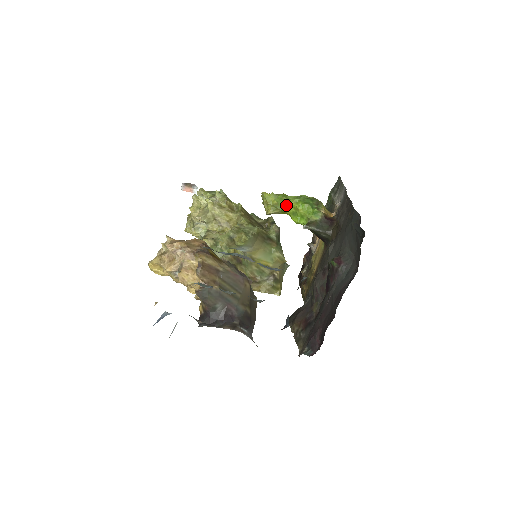
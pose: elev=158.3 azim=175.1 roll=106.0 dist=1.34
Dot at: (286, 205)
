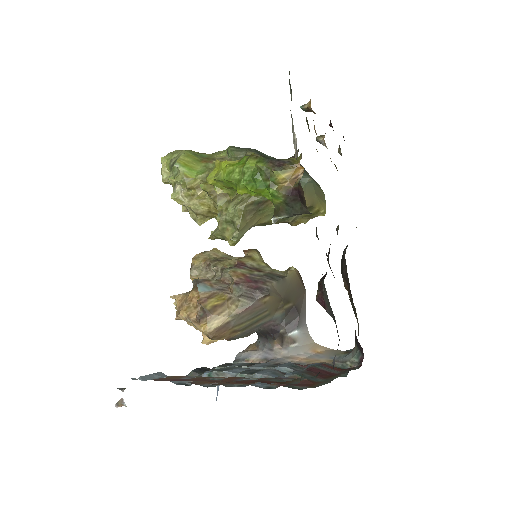
Dot at: (238, 192)
